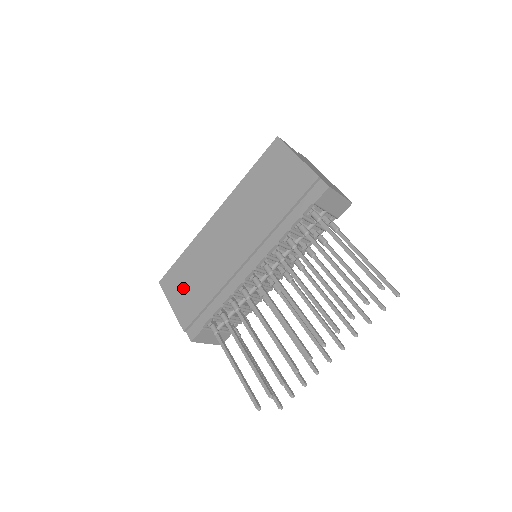
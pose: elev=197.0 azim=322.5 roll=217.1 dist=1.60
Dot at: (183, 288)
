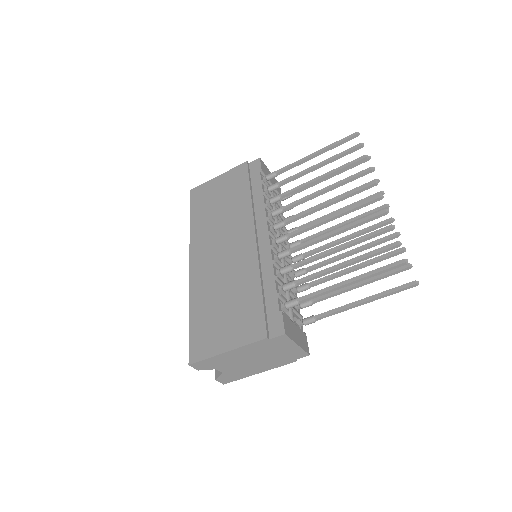
Dot at: (222, 325)
